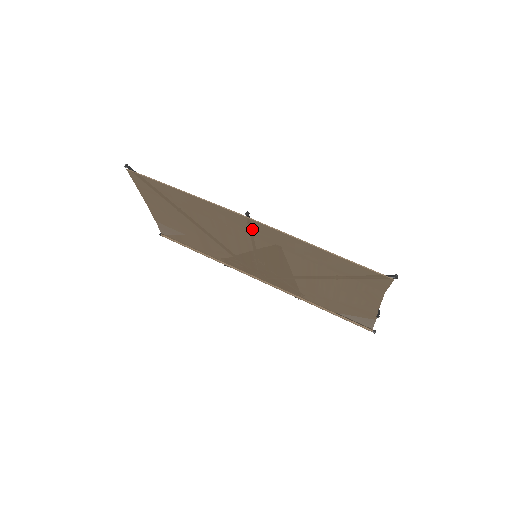
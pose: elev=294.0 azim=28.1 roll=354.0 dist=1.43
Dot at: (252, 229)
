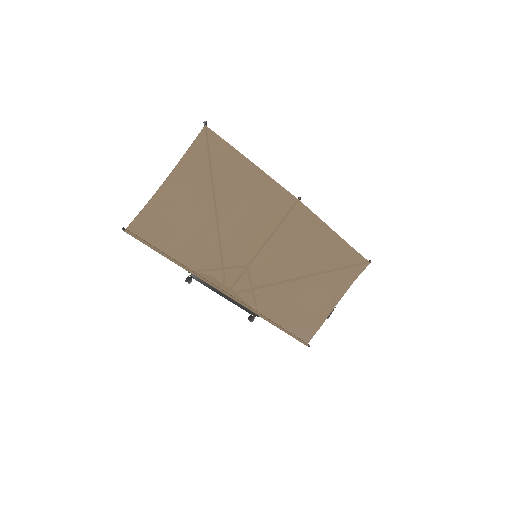
Dot at: (292, 215)
